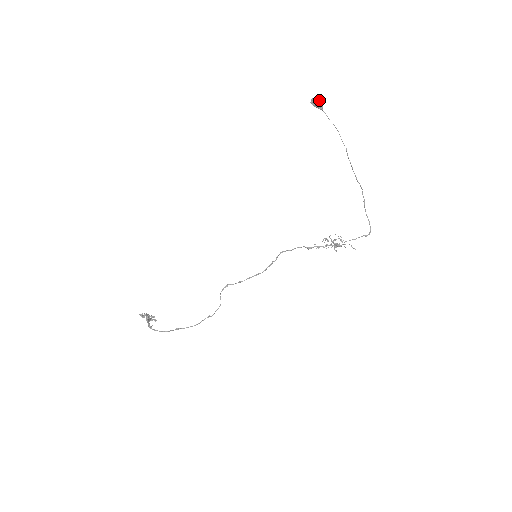
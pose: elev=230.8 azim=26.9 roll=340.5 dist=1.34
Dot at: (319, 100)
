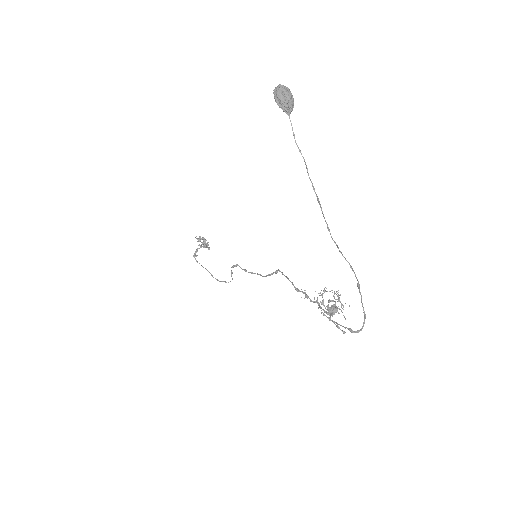
Dot at: (283, 94)
